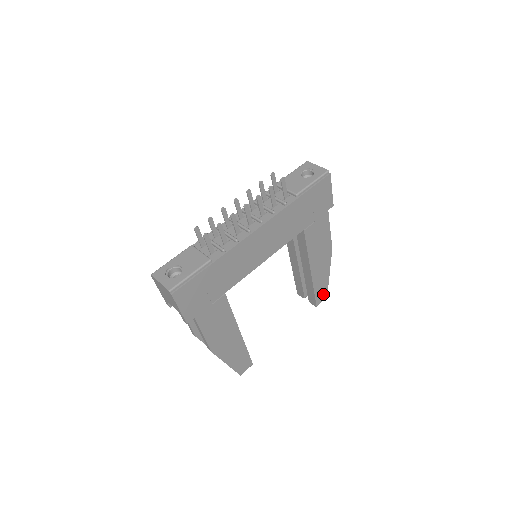
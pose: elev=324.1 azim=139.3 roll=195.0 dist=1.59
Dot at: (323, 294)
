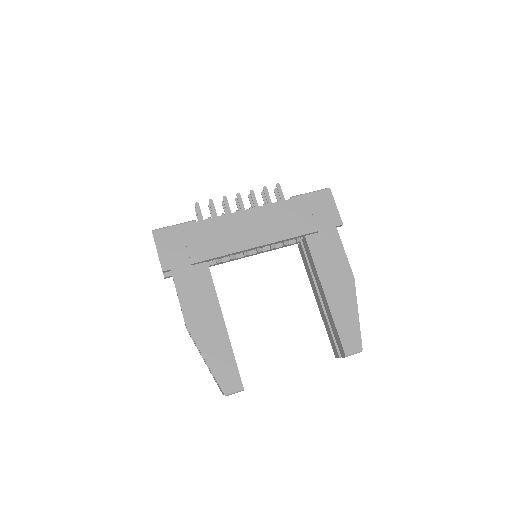
Dot at: (354, 341)
